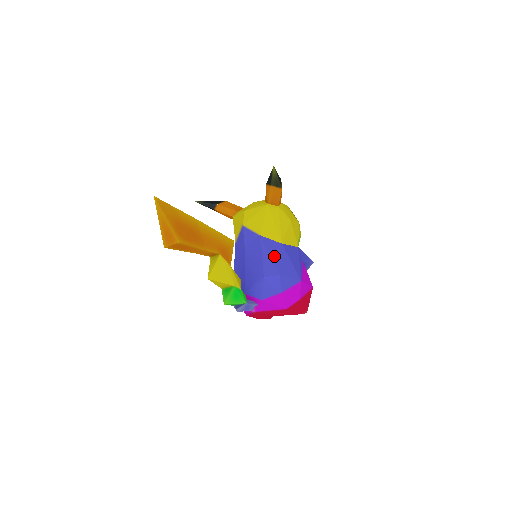
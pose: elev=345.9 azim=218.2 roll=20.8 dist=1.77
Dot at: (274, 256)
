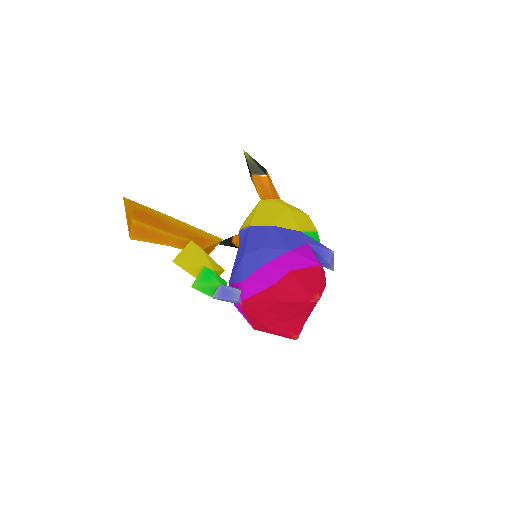
Dot at: (260, 236)
